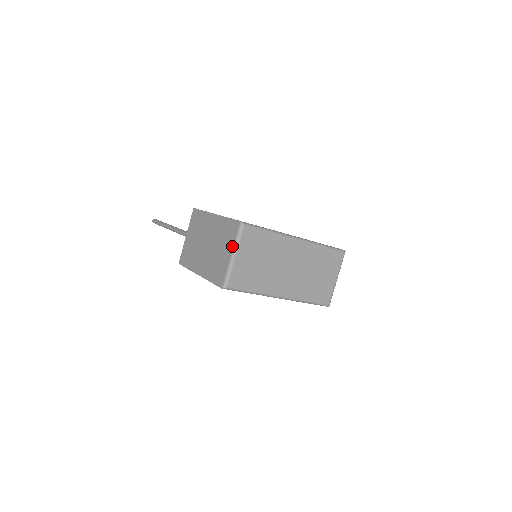
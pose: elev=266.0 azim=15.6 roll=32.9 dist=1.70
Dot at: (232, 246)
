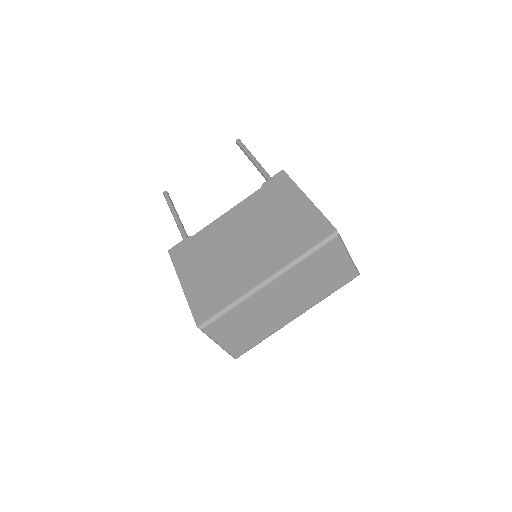
Dot at: occluded
